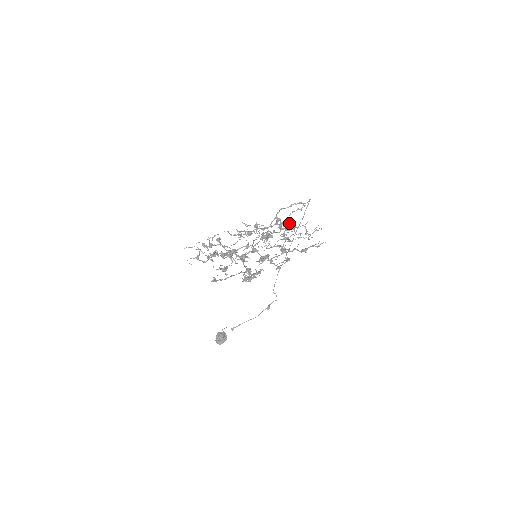
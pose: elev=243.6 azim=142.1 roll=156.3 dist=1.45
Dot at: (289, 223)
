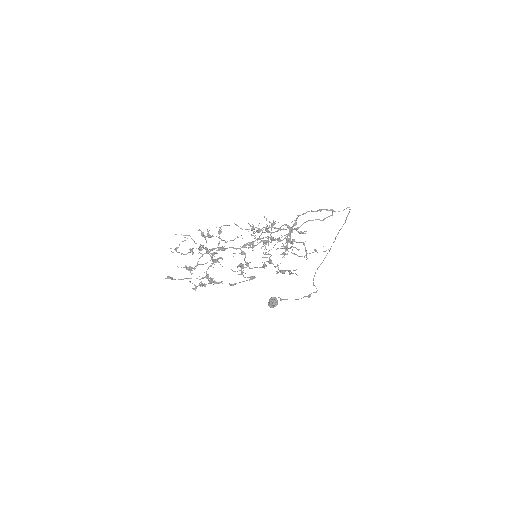
Dot at: (300, 232)
